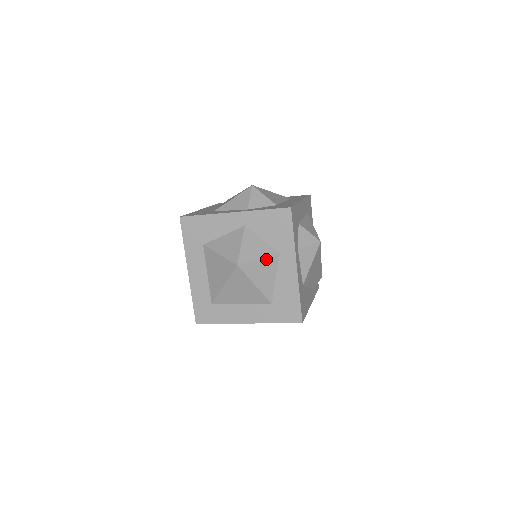
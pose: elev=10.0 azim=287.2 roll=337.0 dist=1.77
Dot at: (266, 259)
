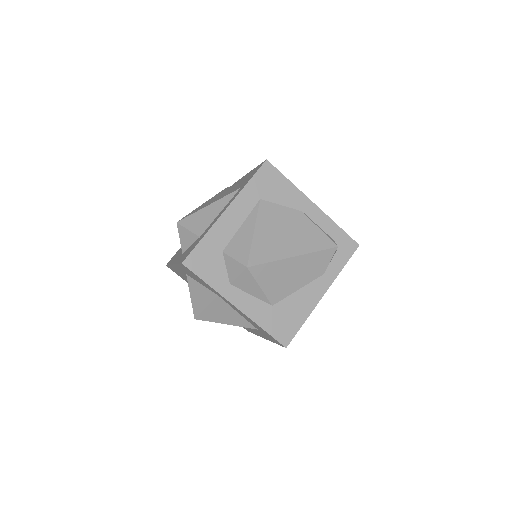
Dot at: (212, 305)
